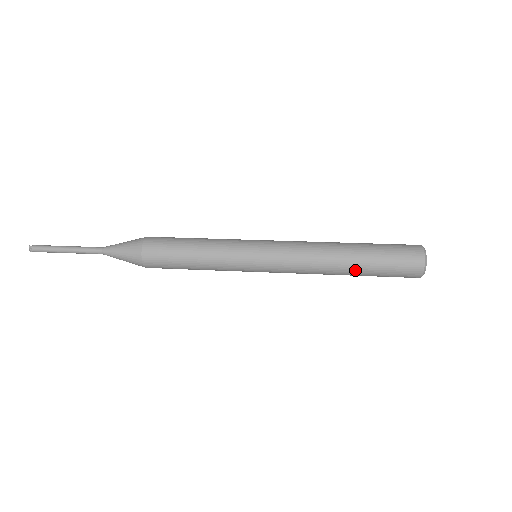
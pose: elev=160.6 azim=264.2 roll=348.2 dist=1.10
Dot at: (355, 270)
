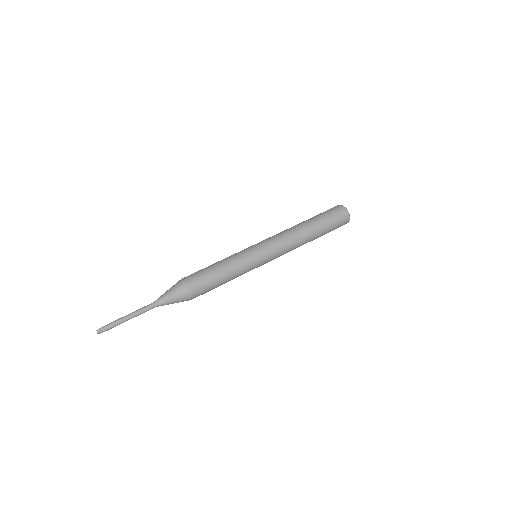
Dot at: (316, 233)
